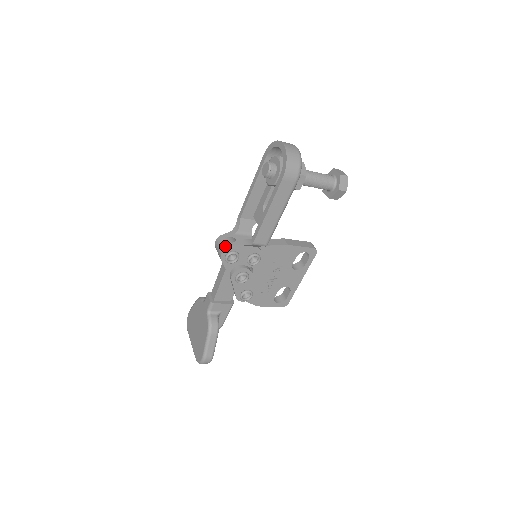
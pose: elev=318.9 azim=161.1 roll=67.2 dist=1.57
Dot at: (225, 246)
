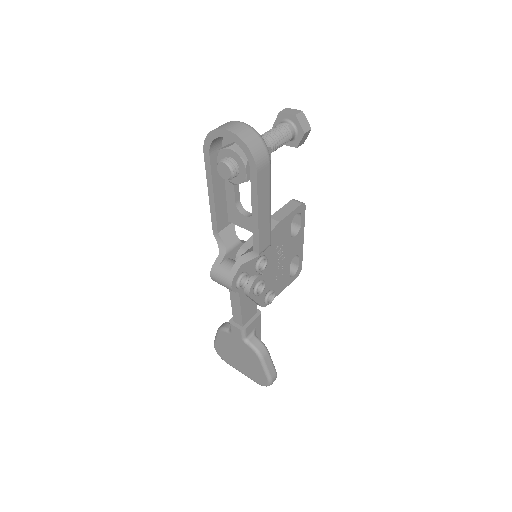
Dot at: (229, 276)
